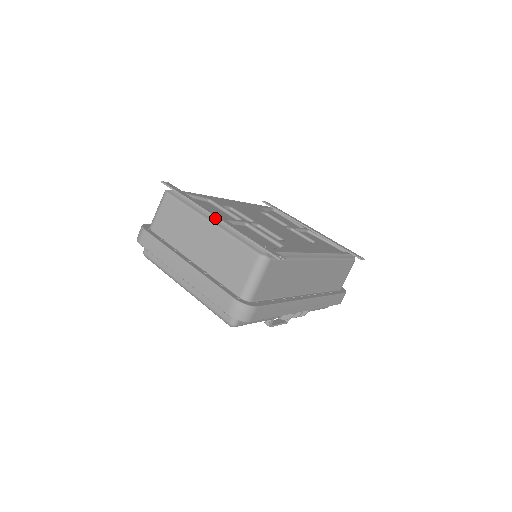
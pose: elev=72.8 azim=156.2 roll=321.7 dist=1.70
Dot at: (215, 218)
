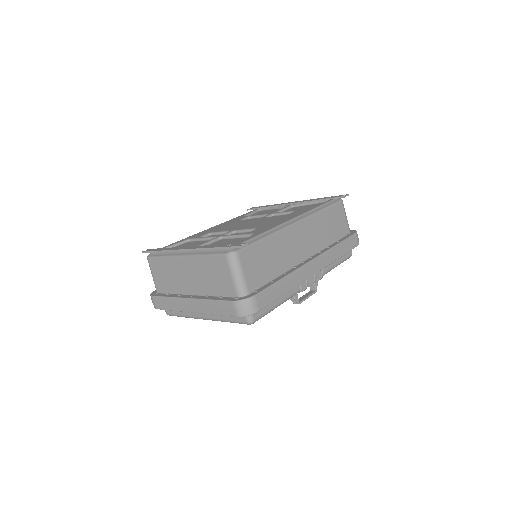
Dot at: (186, 251)
